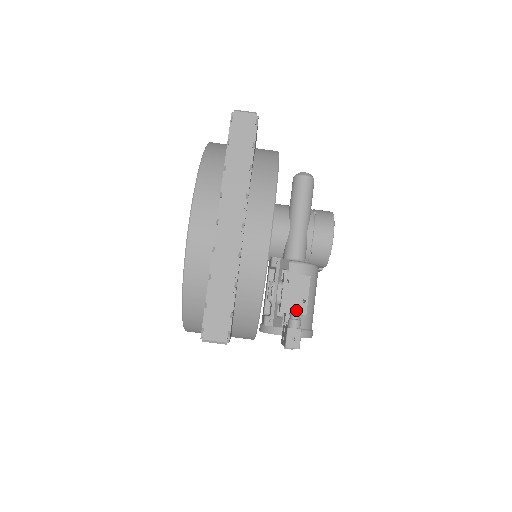
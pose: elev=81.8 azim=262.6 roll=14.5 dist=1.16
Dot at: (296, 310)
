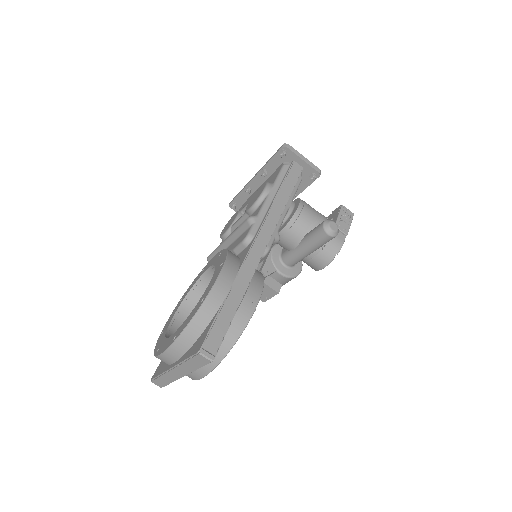
Dot at: occluded
